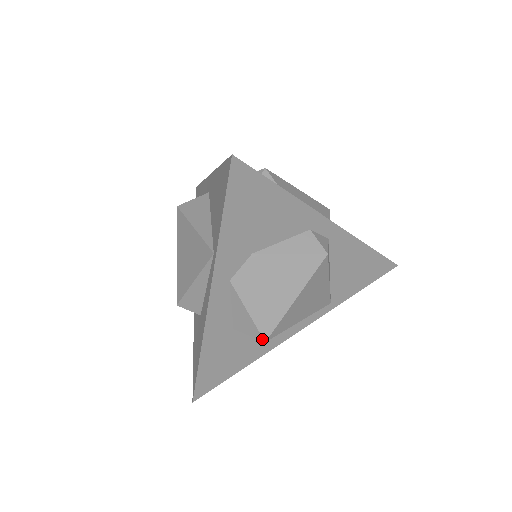
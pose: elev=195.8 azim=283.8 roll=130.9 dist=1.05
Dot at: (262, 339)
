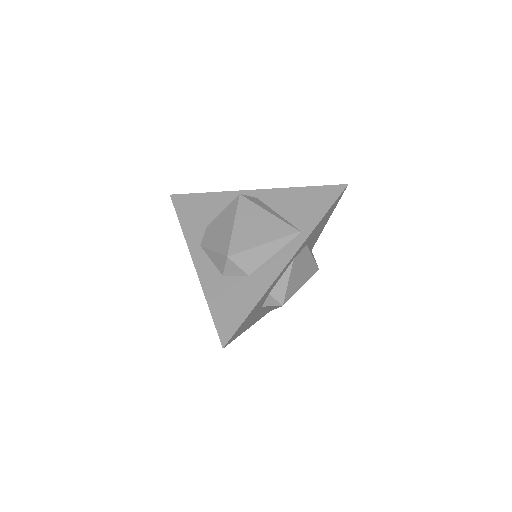
Dot at: (226, 257)
